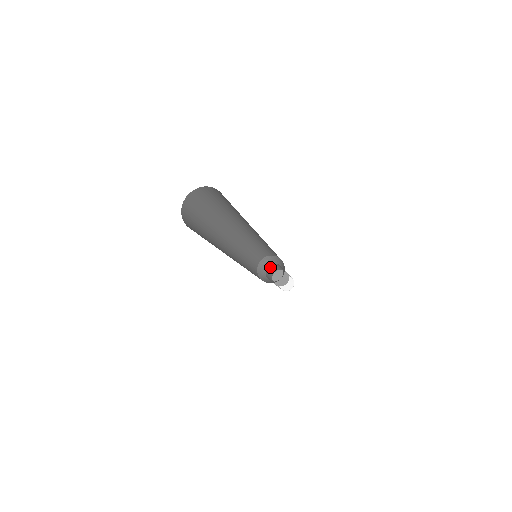
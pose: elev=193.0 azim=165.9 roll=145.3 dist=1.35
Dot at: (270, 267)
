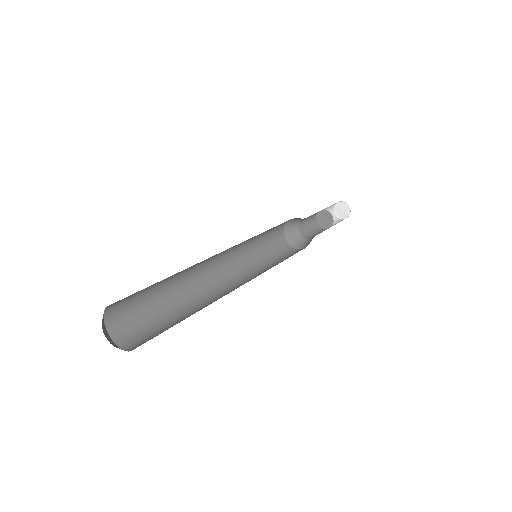
Dot at: occluded
